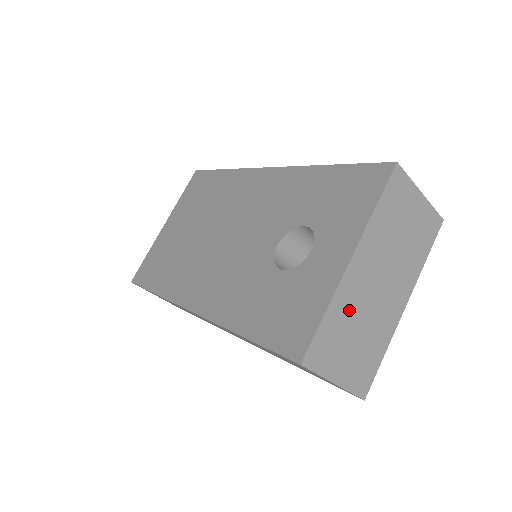
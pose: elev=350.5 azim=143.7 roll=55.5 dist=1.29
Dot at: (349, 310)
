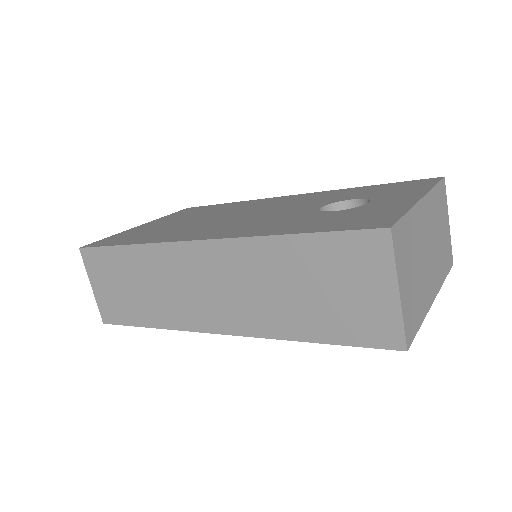
Dot at: (416, 237)
